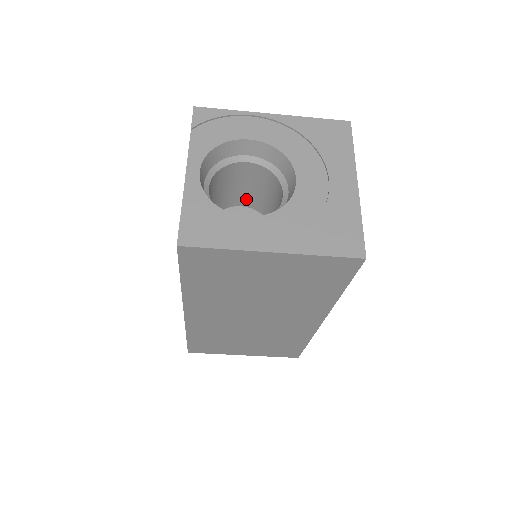
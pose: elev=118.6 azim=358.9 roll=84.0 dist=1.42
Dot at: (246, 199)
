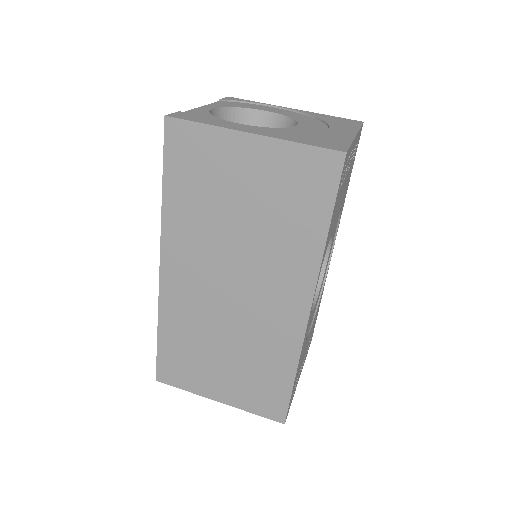
Dot at: occluded
